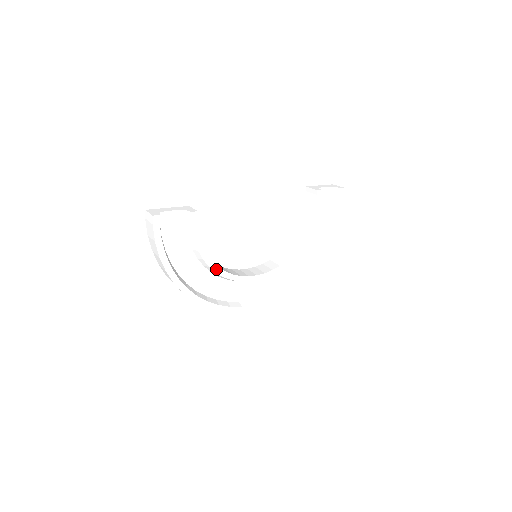
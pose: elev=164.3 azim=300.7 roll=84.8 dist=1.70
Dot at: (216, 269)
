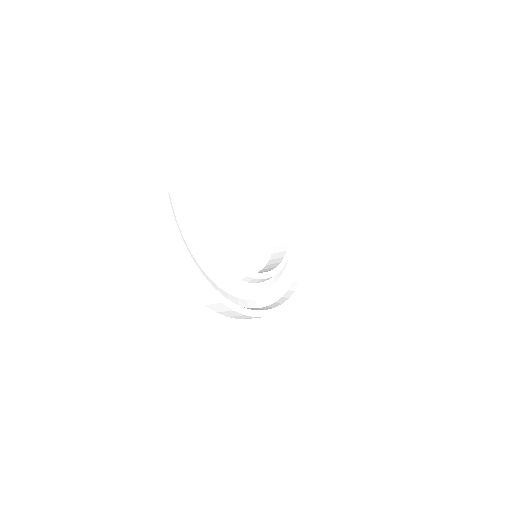
Dot at: (232, 262)
